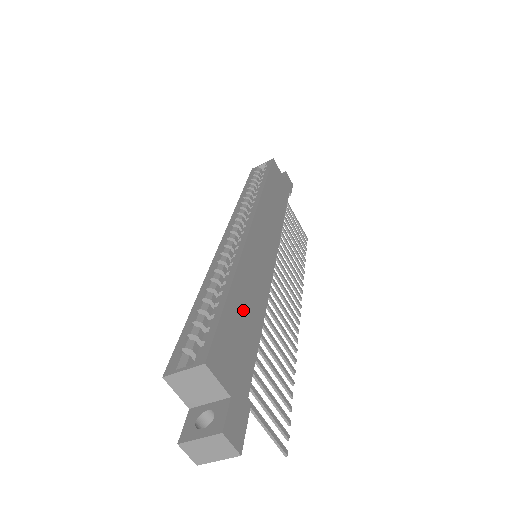
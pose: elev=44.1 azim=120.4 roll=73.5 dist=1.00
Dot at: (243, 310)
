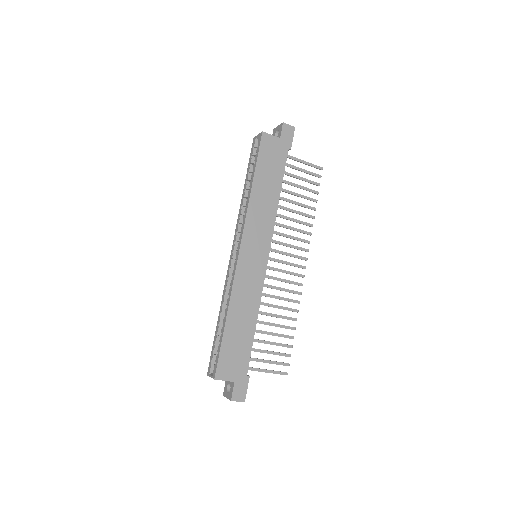
Dot at: (238, 327)
